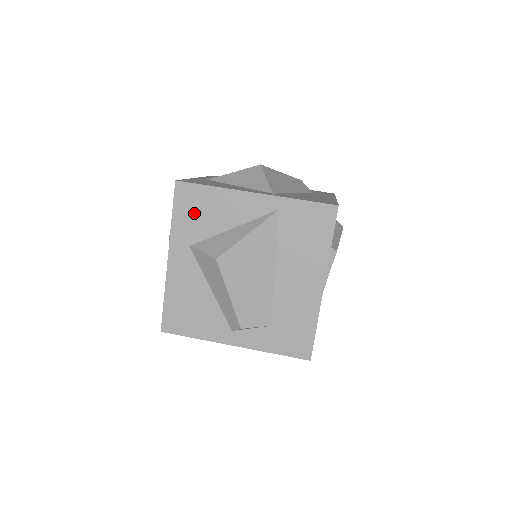
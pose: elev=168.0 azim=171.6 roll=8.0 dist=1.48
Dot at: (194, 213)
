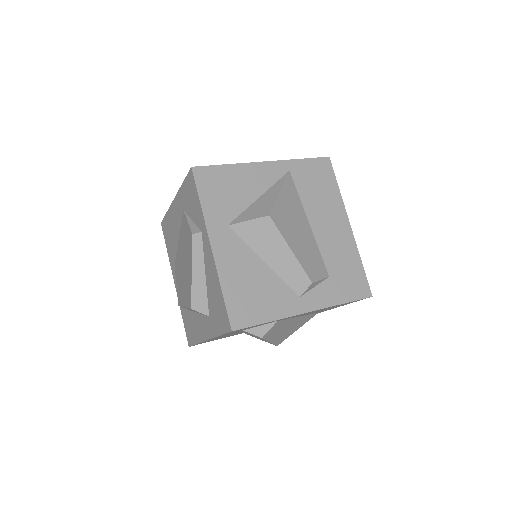
Dot at: (220, 193)
